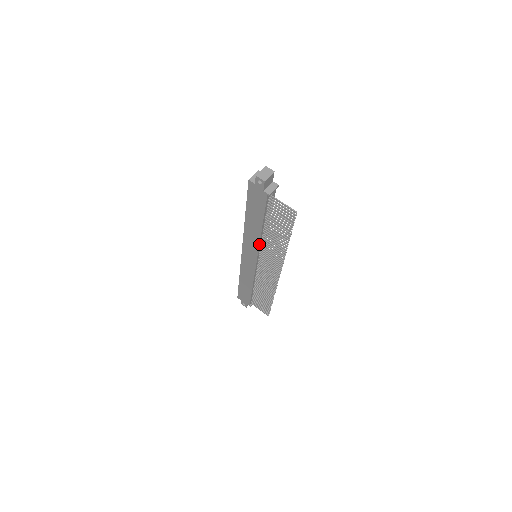
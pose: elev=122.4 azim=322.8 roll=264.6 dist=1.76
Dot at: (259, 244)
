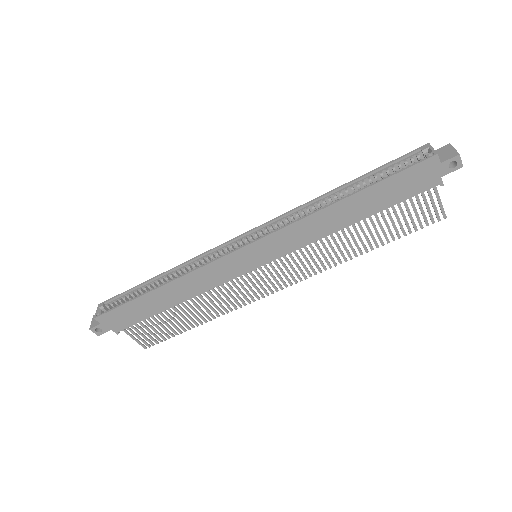
Dot at: (312, 242)
